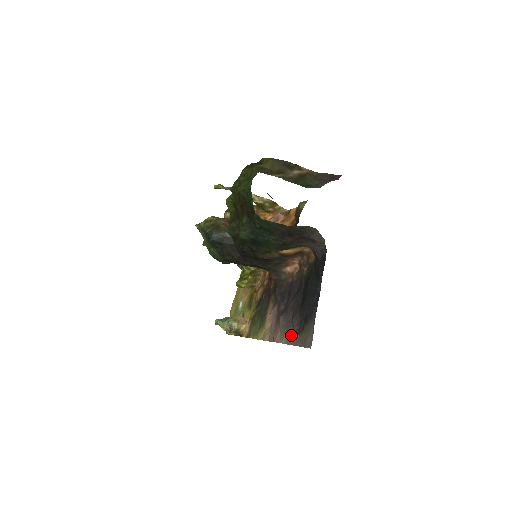
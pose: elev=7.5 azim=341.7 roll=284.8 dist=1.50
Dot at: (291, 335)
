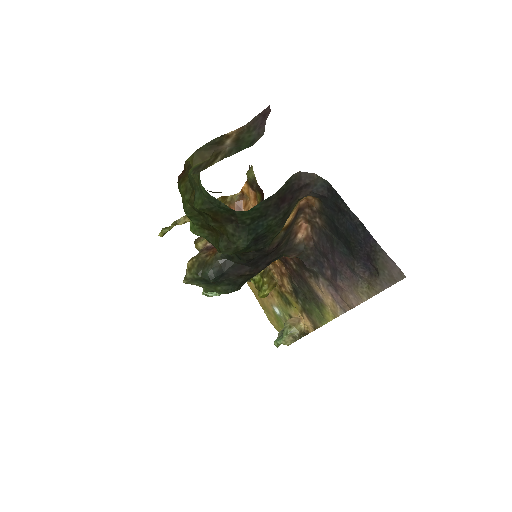
Dot at: (367, 286)
